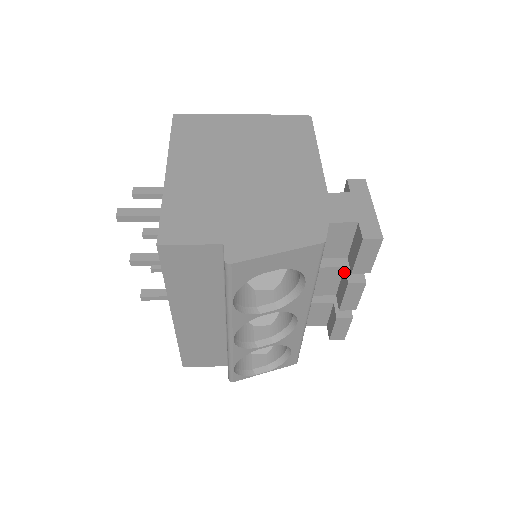
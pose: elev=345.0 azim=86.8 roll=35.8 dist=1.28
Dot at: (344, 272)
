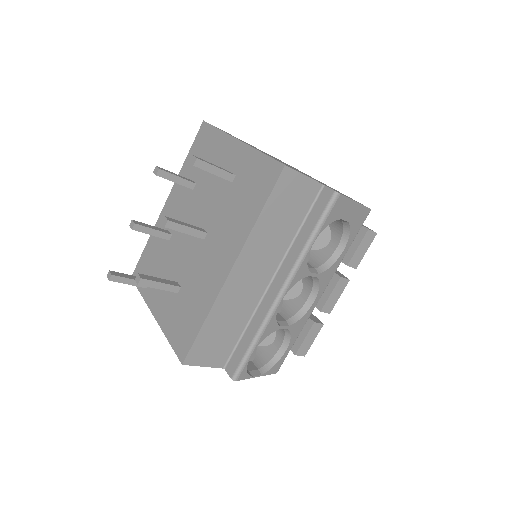
Dot at: occluded
